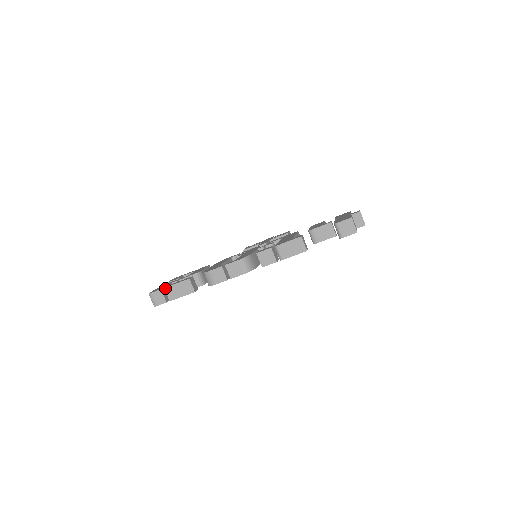
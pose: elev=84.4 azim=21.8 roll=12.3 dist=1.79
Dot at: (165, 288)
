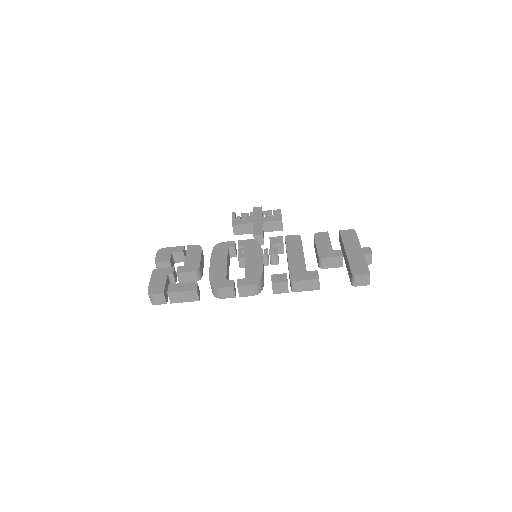
Dot at: (168, 293)
